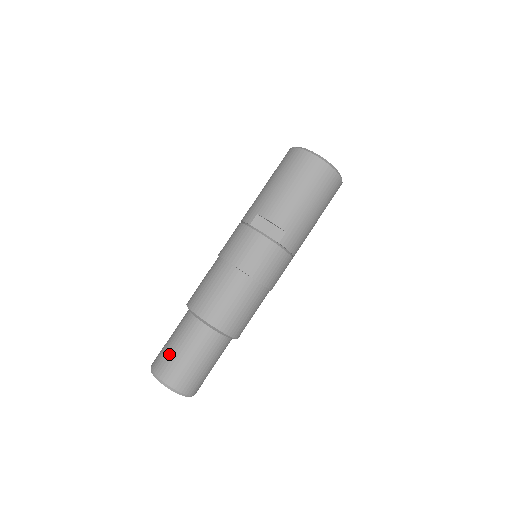
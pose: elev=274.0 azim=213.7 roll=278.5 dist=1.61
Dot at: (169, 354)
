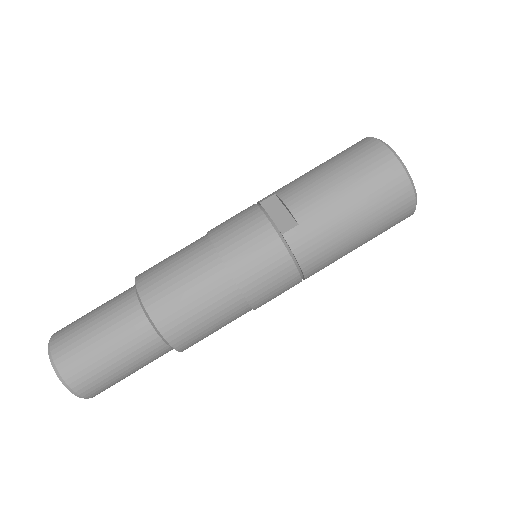
Dot at: (80, 320)
